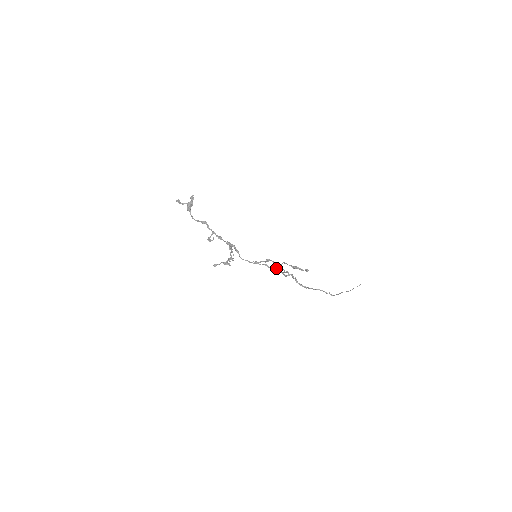
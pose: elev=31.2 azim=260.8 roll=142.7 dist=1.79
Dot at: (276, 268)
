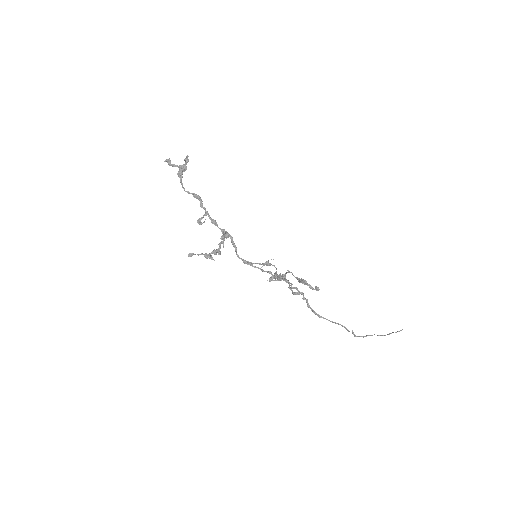
Dot at: (278, 278)
